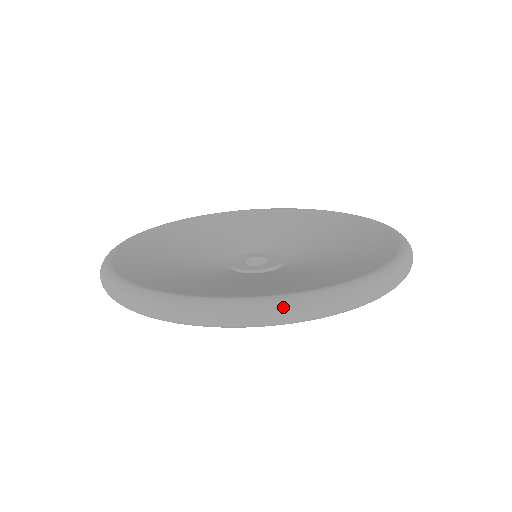
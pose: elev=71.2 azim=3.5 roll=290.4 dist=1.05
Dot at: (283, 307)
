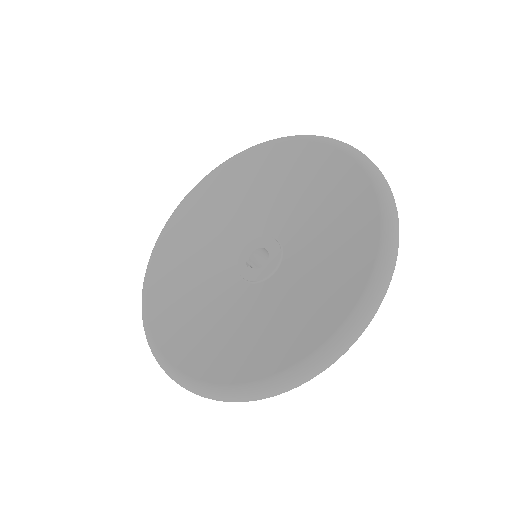
Dot at: occluded
